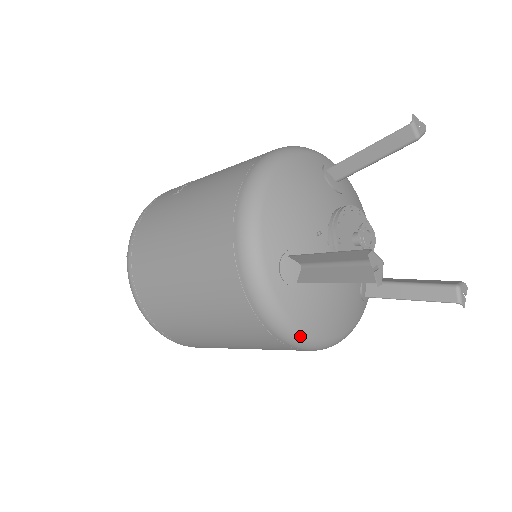
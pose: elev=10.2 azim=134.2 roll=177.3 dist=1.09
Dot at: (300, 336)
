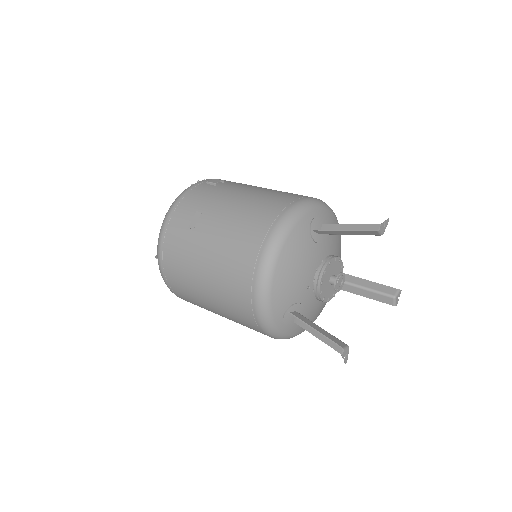
Dot at: occluded
